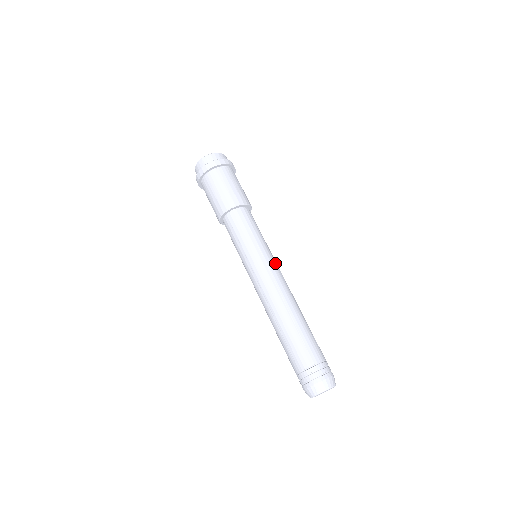
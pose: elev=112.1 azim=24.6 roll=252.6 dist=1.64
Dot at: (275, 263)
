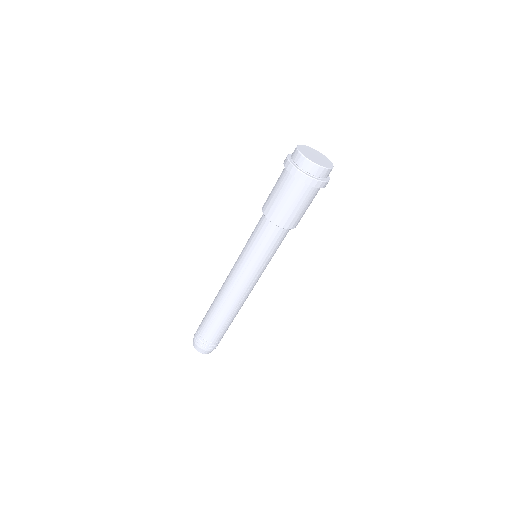
Dot at: (252, 278)
